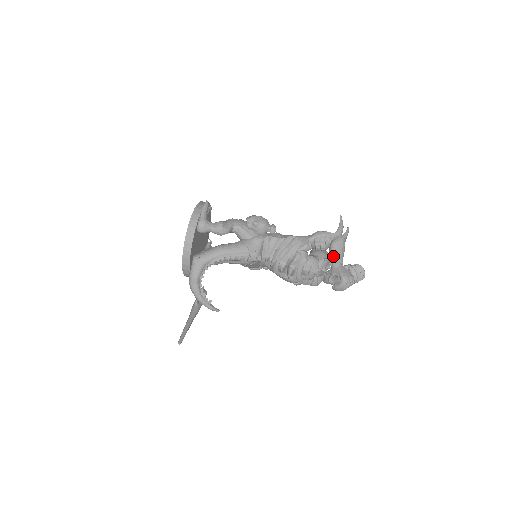
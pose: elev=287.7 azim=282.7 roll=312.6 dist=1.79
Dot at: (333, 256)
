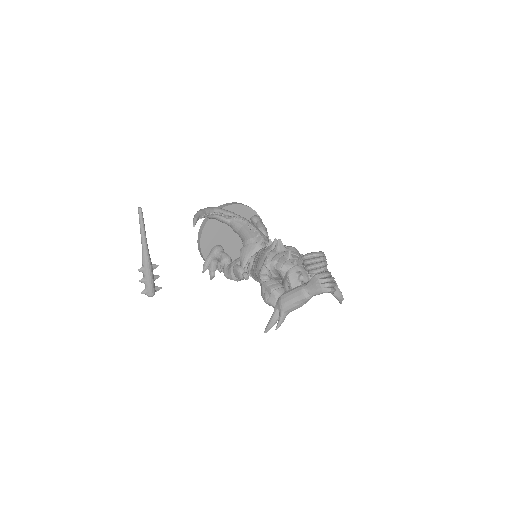
Dot at: occluded
